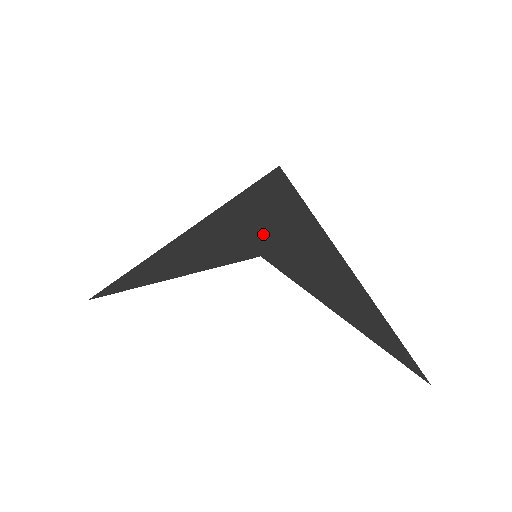
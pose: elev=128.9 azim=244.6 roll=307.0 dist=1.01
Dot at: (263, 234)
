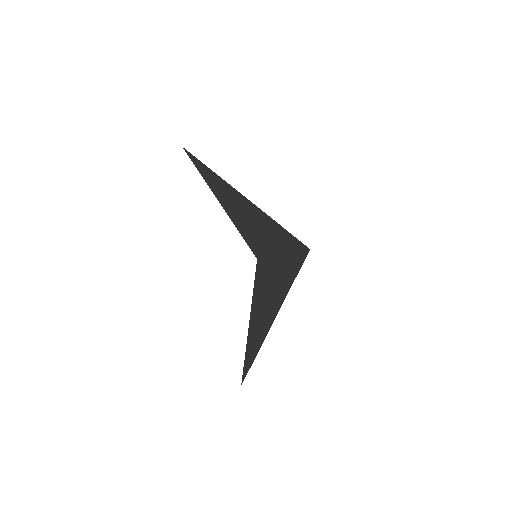
Dot at: (269, 255)
